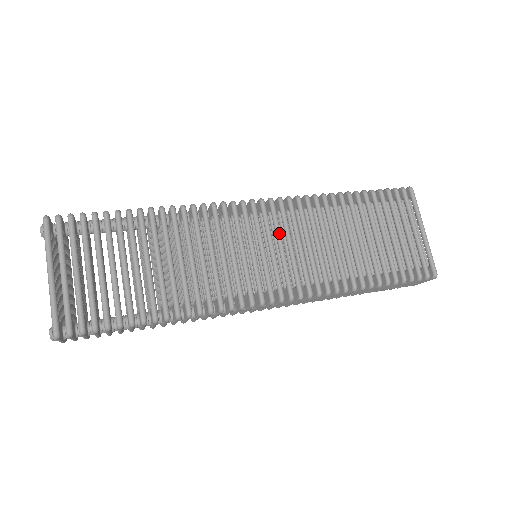
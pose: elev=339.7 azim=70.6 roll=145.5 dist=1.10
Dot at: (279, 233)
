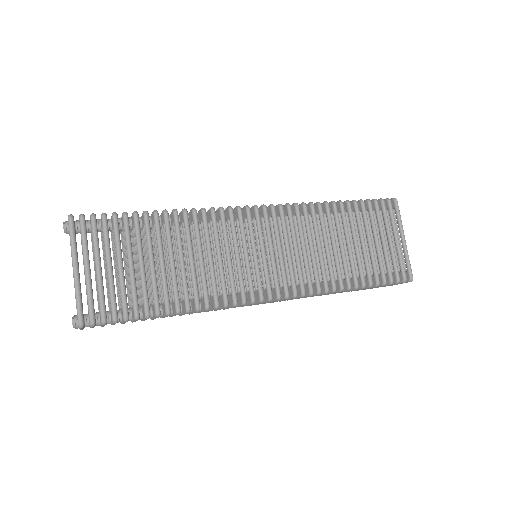
Dot at: (279, 237)
